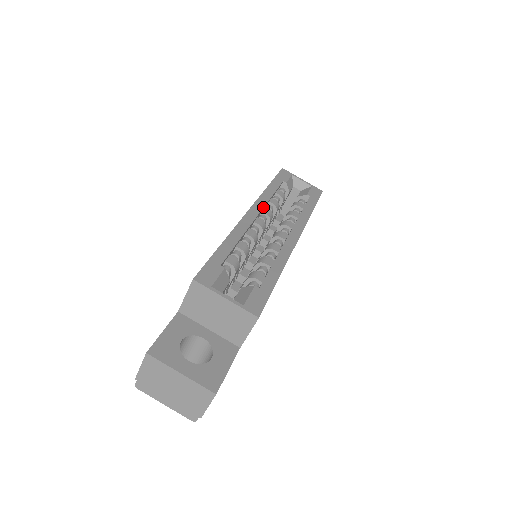
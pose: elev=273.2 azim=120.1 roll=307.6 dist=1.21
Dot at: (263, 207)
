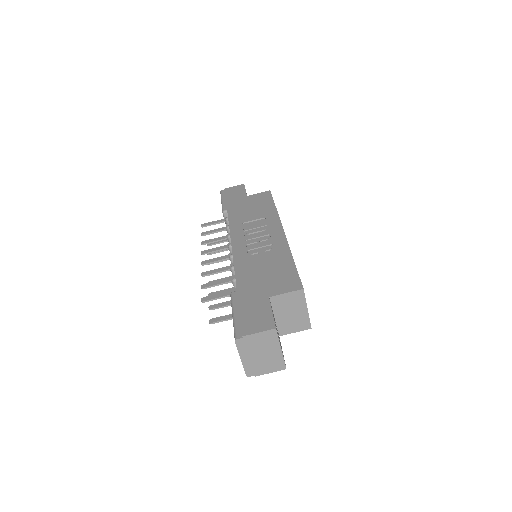
Dot at: occluded
